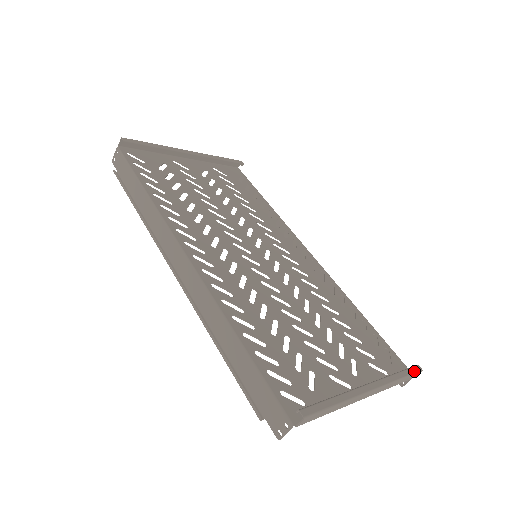
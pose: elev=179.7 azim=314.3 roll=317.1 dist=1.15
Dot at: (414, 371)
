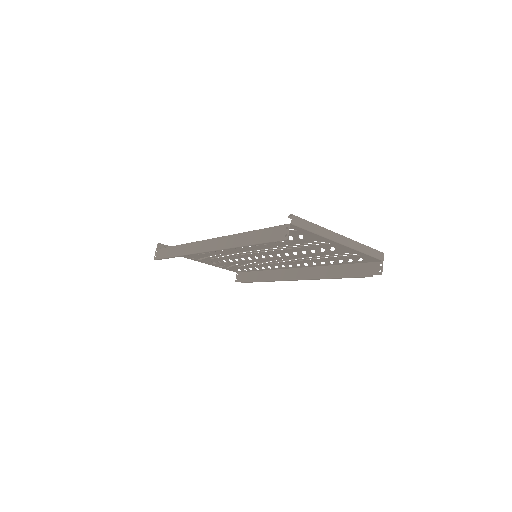
Dot at: (376, 250)
